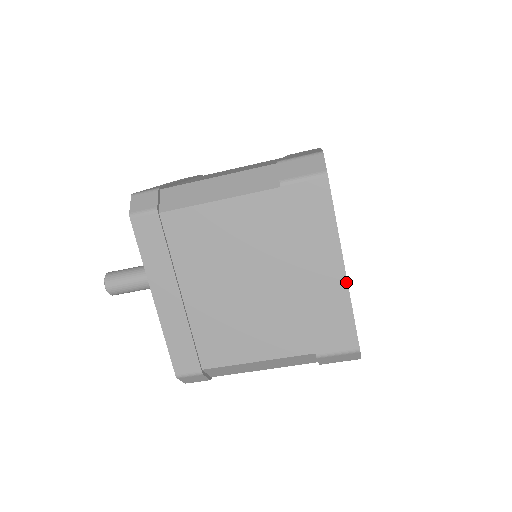
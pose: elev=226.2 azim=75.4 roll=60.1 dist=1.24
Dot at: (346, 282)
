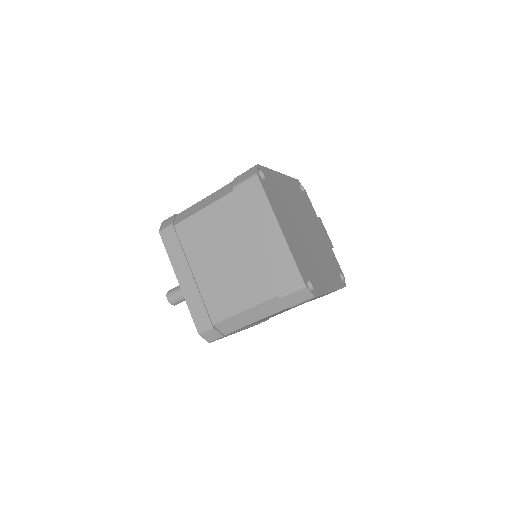
Dot at: (284, 239)
